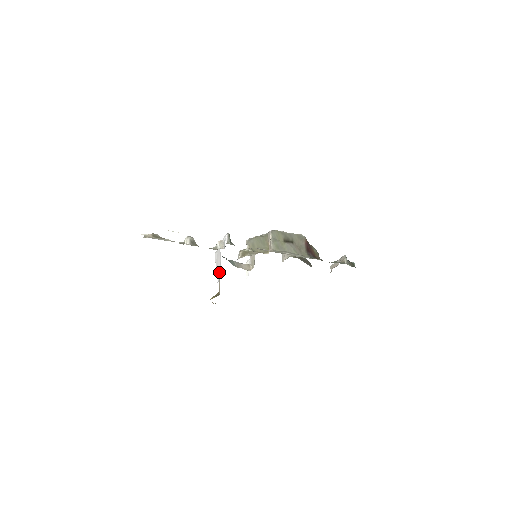
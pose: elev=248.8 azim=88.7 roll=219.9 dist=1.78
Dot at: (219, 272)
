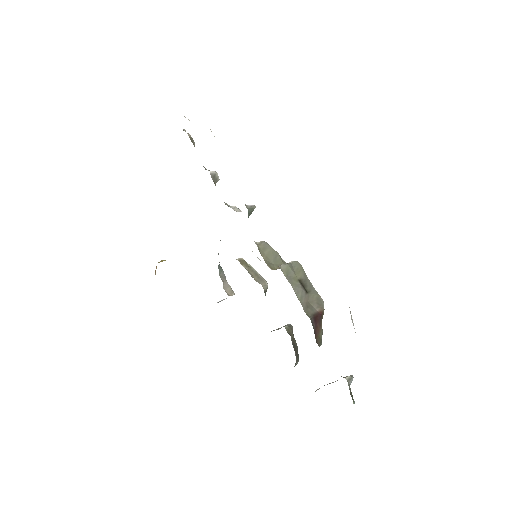
Dot at: occluded
